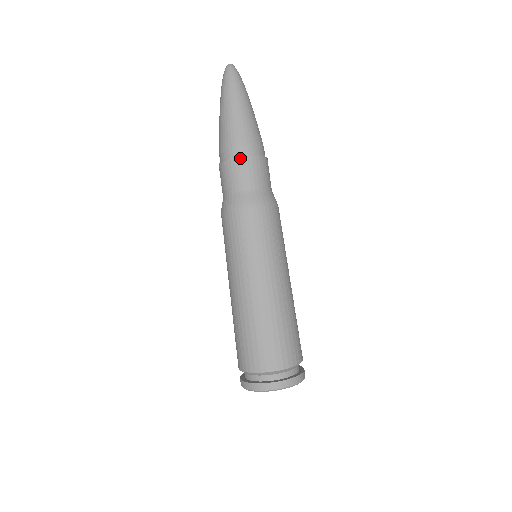
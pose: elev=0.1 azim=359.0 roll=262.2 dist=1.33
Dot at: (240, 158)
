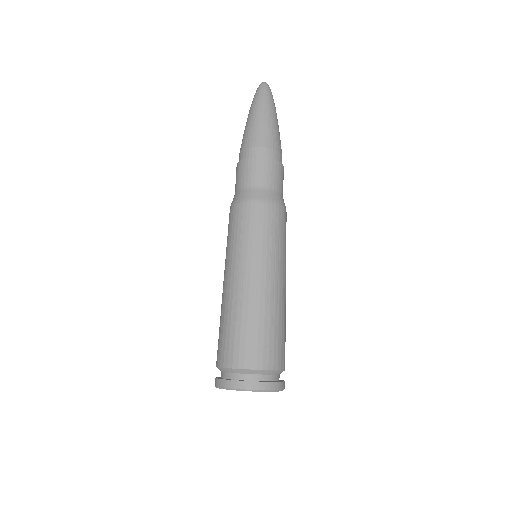
Dot at: (253, 158)
